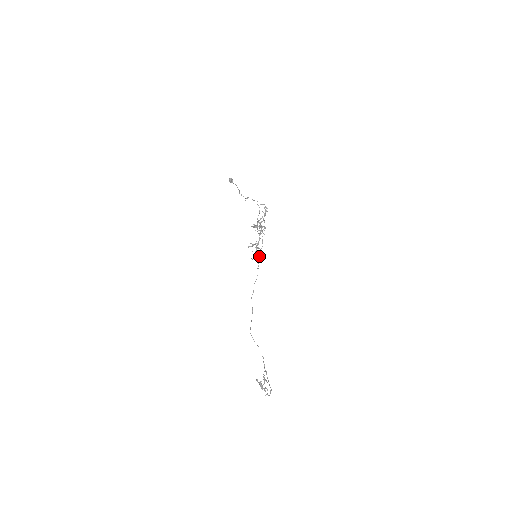
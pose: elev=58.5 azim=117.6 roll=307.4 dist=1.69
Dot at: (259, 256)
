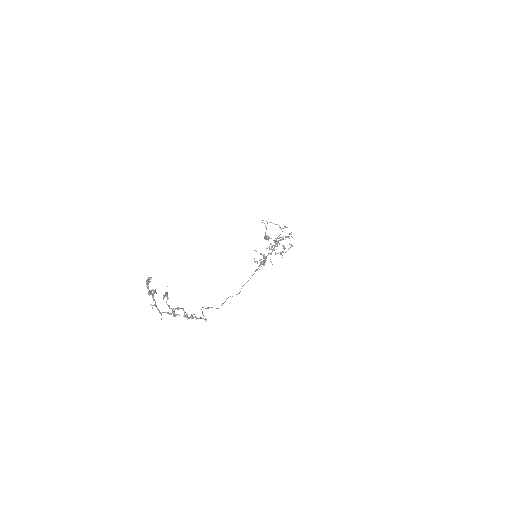
Dot at: occluded
